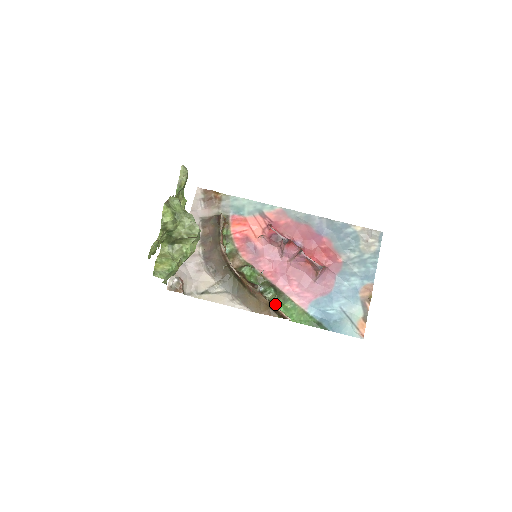
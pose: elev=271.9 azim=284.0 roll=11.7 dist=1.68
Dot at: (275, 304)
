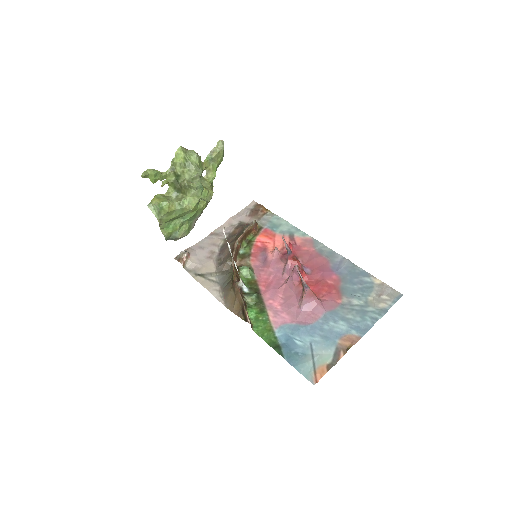
Dot at: (249, 309)
